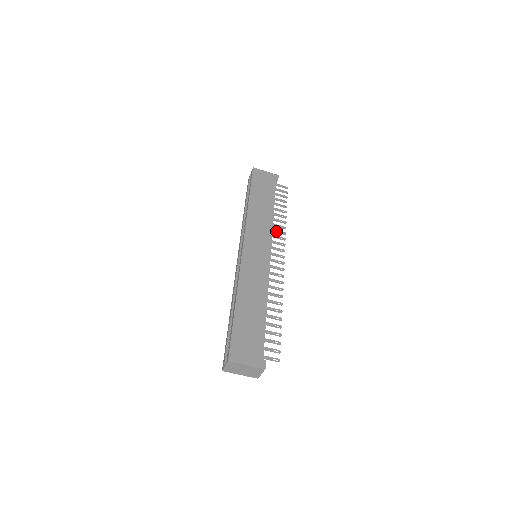
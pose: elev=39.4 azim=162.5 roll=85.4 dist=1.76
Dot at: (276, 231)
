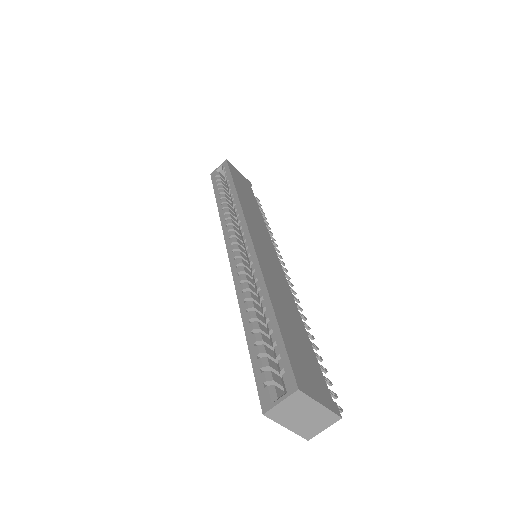
Dot at: occluded
